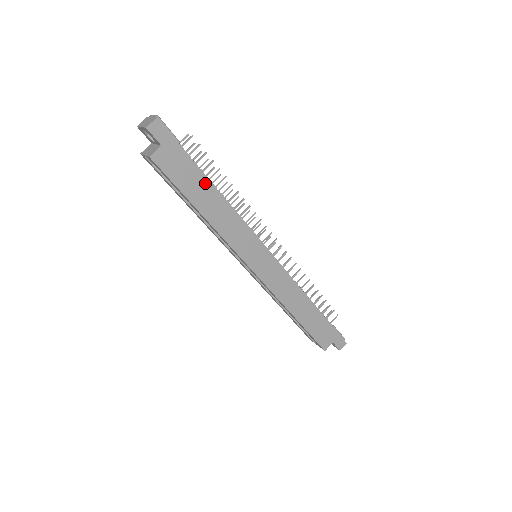
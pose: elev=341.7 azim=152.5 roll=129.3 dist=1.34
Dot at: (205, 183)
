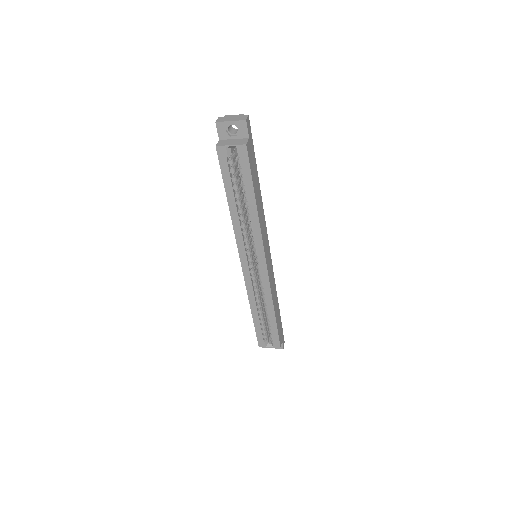
Dot at: (257, 179)
